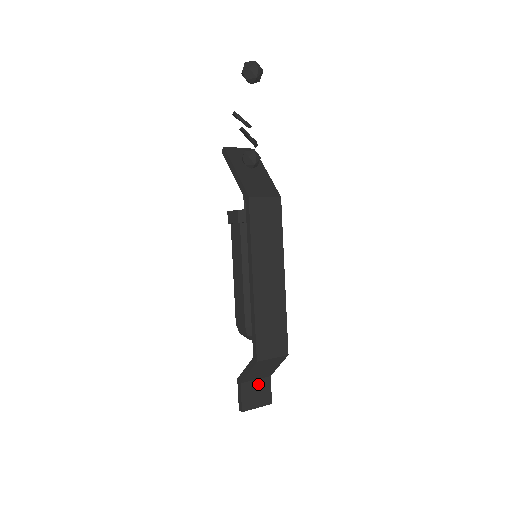
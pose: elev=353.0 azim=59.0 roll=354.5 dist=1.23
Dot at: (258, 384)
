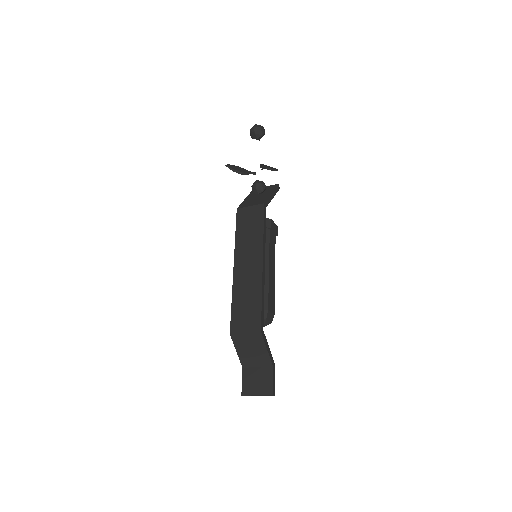
Dot at: (259, 372)
